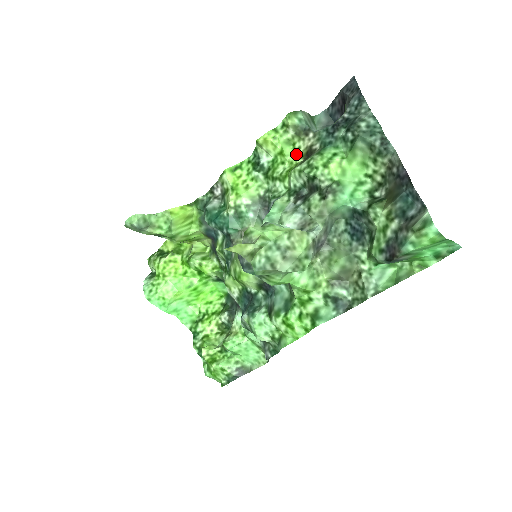
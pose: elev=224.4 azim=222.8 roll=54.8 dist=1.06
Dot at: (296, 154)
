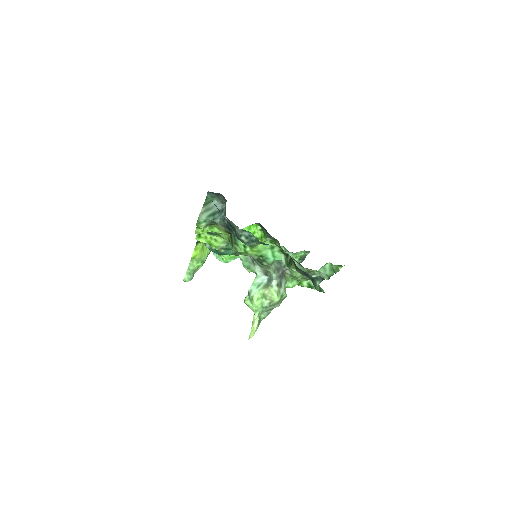
Dot at: (222, 231)
